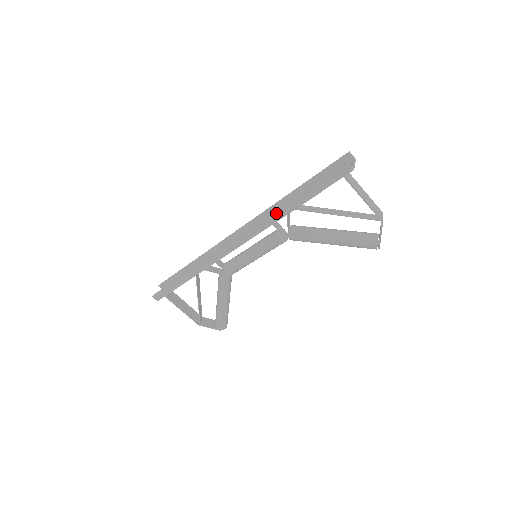
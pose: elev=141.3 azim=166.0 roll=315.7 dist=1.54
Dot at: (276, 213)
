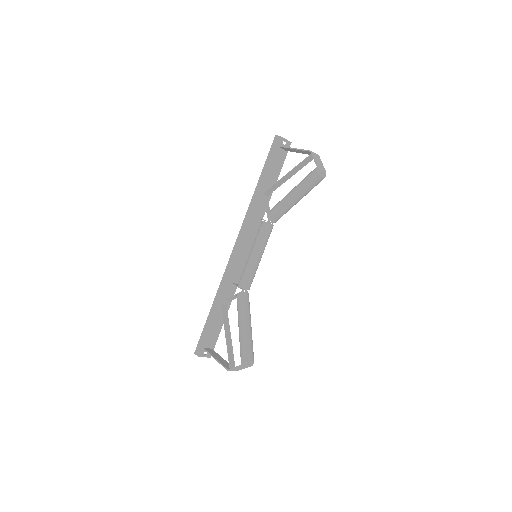
Dot at: (252, 200)
